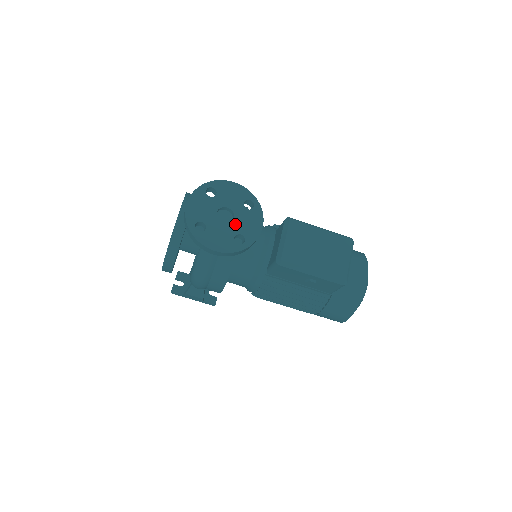
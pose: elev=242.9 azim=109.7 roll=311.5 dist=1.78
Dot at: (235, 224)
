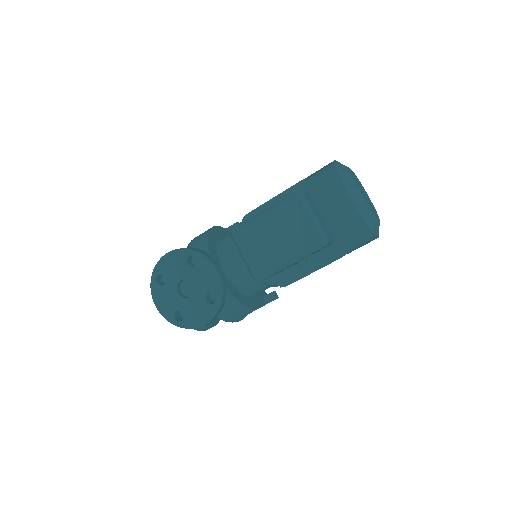
Dot at: (197, 289)
